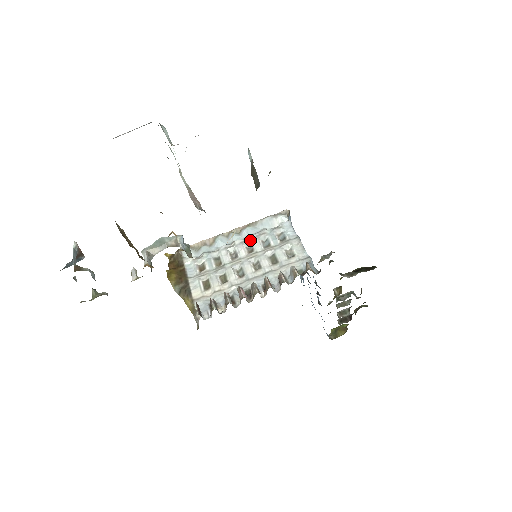
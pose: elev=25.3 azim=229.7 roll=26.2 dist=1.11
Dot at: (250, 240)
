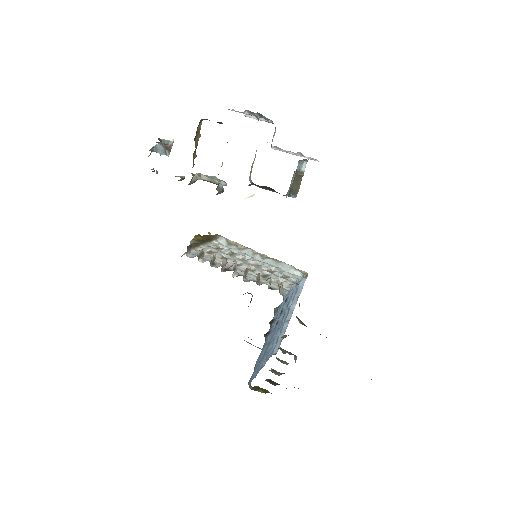
Dot at: (265, 263)
